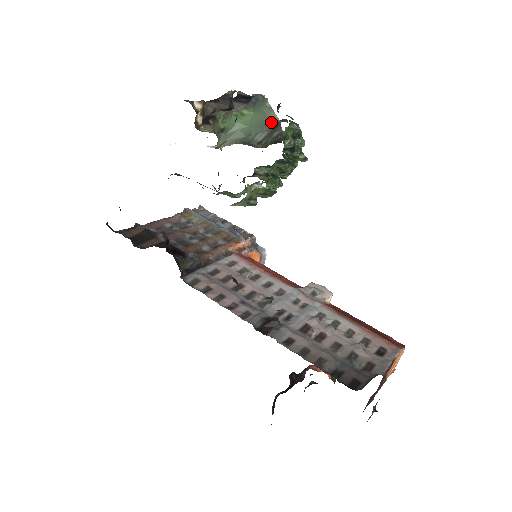
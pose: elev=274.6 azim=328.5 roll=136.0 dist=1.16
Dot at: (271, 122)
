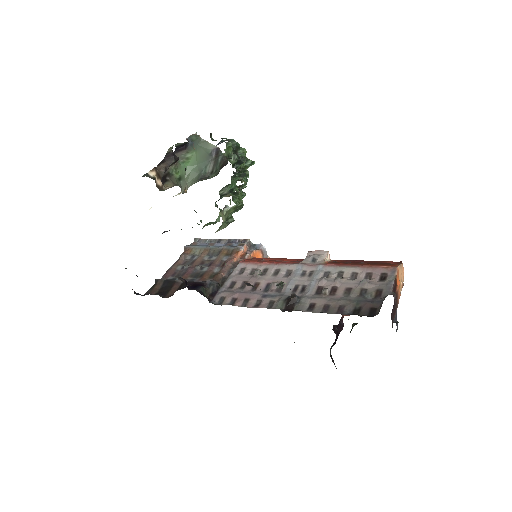
Dot at: (212, 152)
